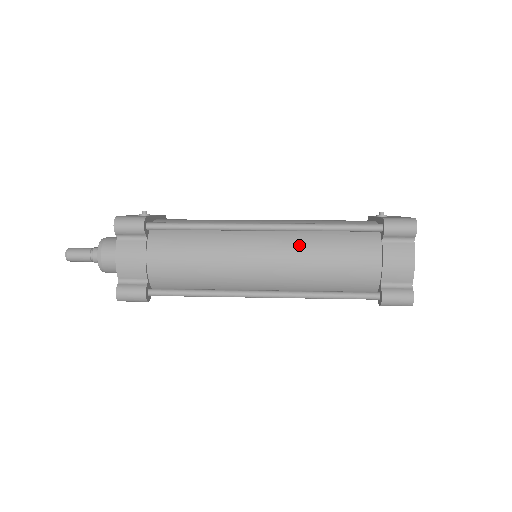
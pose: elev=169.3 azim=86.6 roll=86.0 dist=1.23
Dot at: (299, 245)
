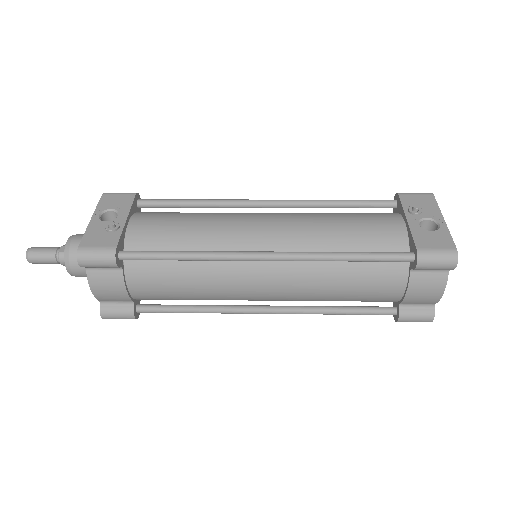
Dot at: (309, 274)
